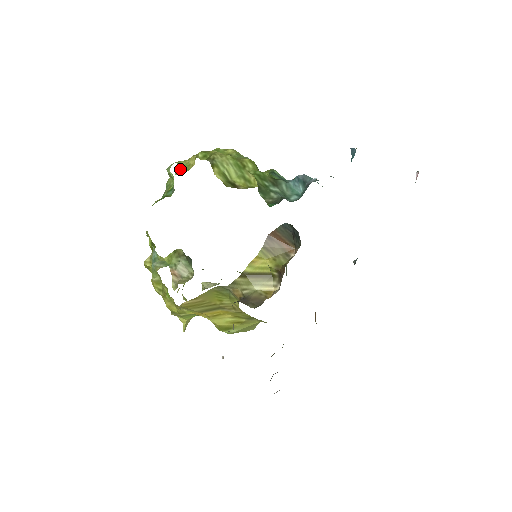
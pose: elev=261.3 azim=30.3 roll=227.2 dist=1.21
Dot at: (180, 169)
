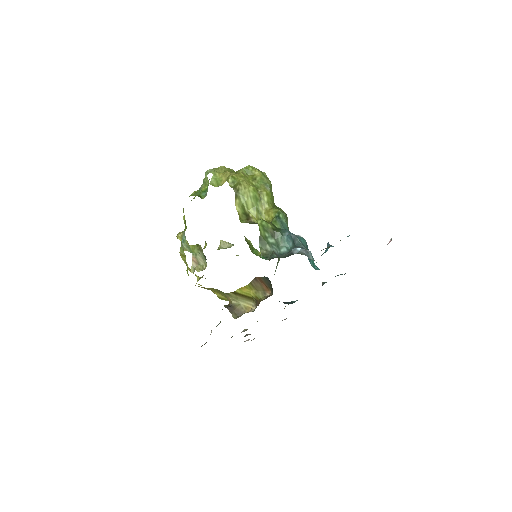
Dot at: (214, 181)
